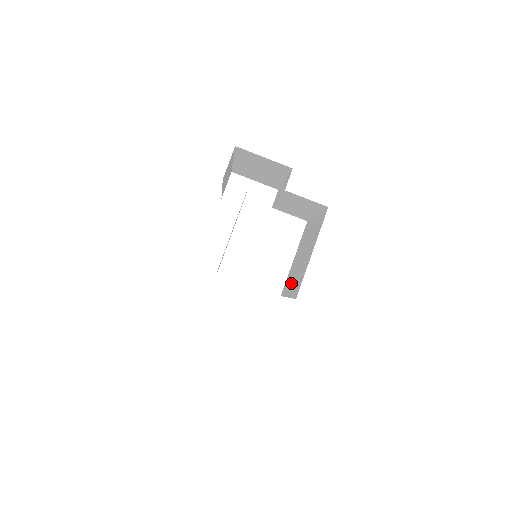
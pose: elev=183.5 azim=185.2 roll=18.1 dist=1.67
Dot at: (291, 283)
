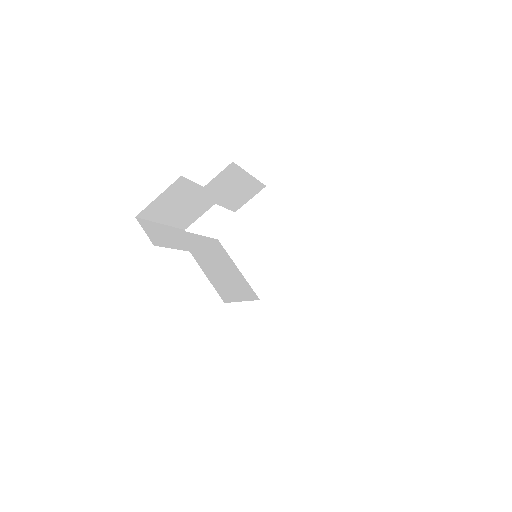
Dot at: occluded
